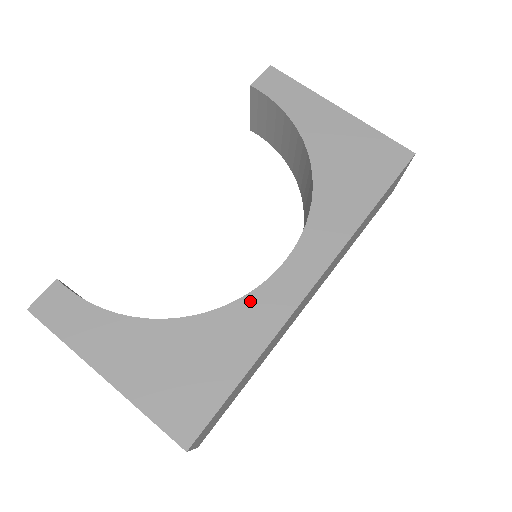
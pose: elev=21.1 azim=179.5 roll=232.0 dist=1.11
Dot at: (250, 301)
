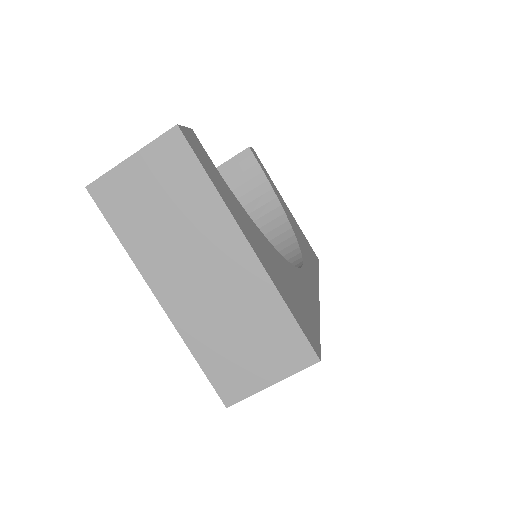
Dot at: (301, 274)
